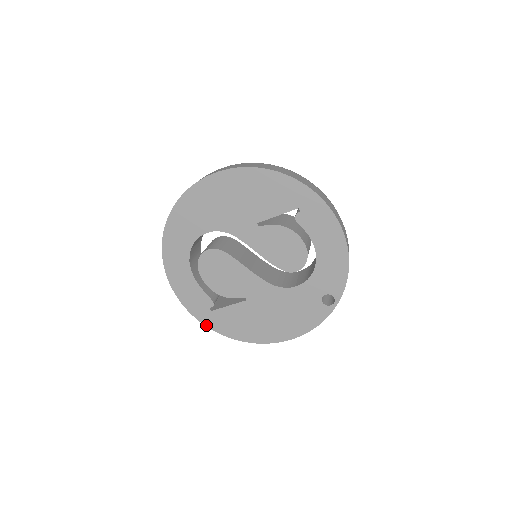
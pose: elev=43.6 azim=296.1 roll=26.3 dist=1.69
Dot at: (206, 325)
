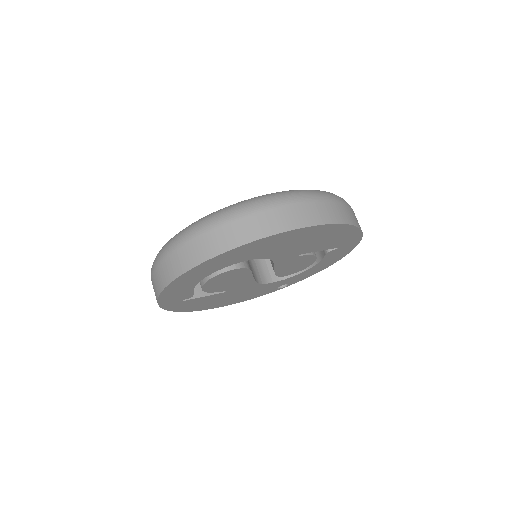
Dot at: (165, 309)
